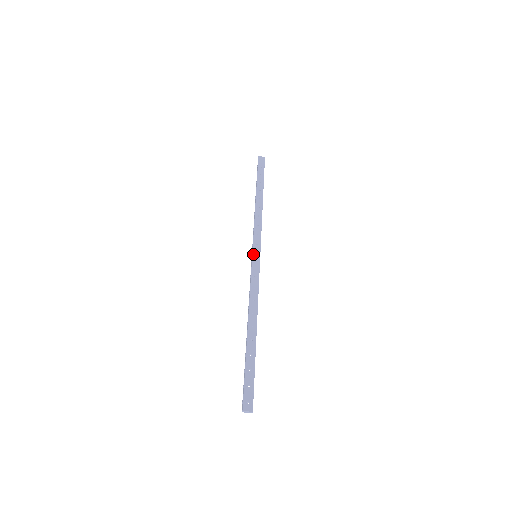
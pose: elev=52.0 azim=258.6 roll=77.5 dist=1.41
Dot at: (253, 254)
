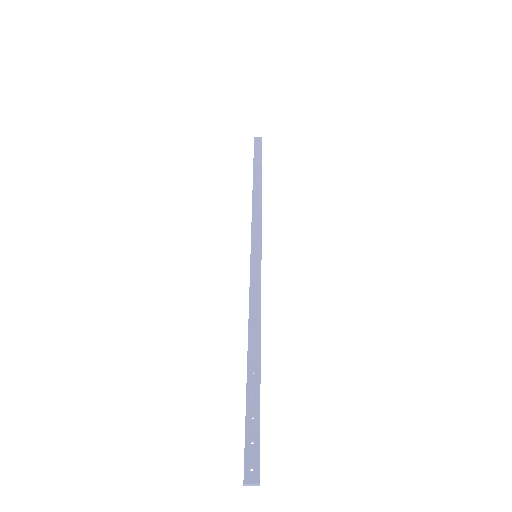
Dot at: (251, 254)
